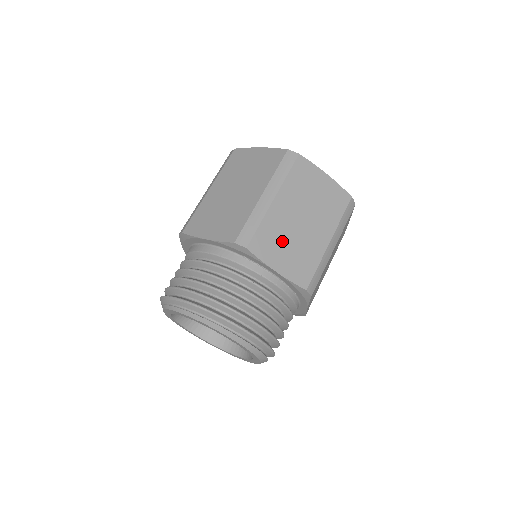
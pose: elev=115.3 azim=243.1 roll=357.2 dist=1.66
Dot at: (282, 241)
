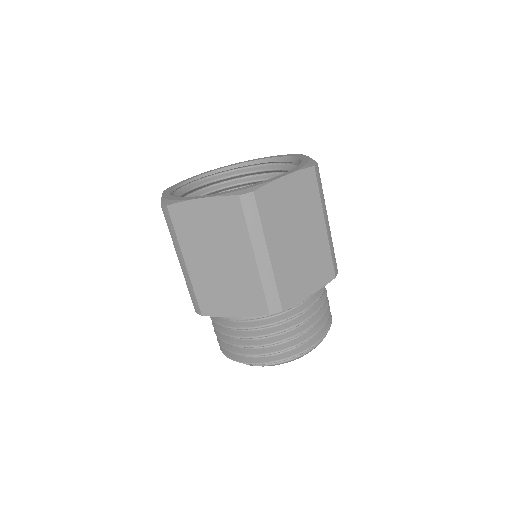
Dot at: (298, 273)
